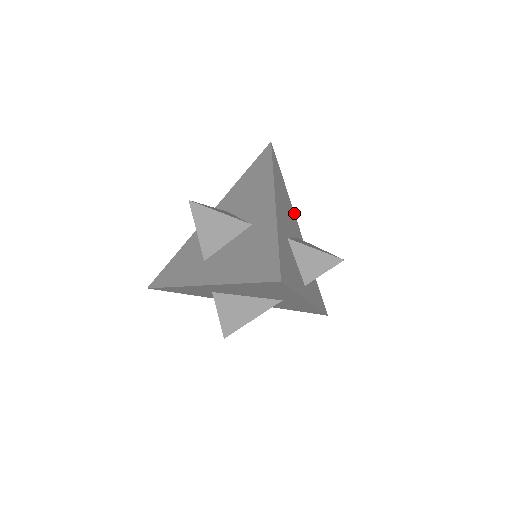
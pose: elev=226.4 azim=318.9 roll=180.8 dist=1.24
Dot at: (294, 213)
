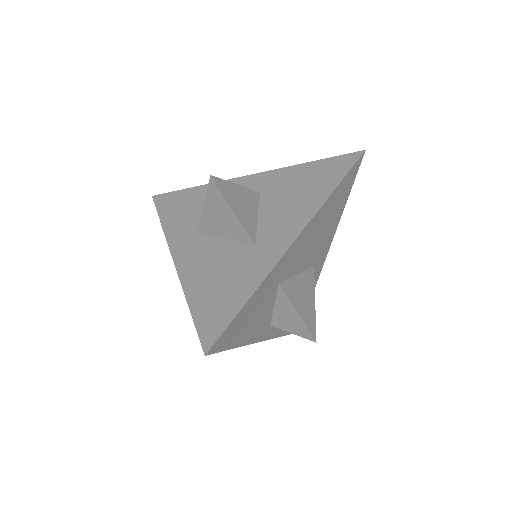
Dot at: occluded
